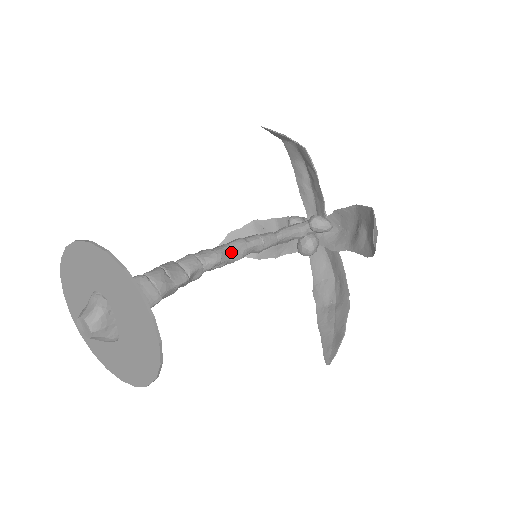
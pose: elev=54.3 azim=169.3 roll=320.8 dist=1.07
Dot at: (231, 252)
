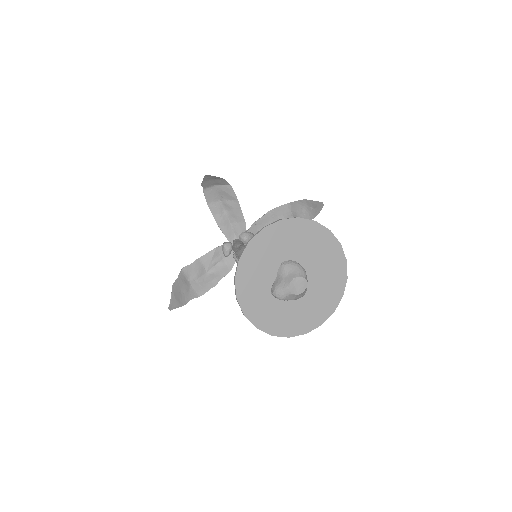
Dot at: occluded
